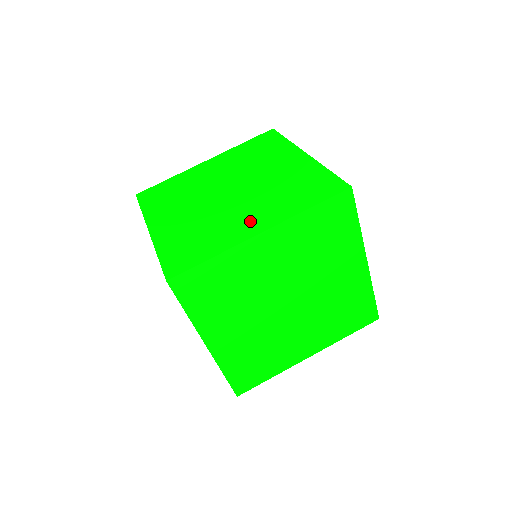
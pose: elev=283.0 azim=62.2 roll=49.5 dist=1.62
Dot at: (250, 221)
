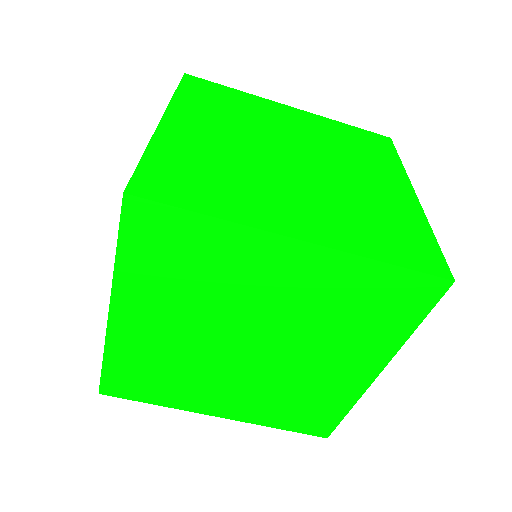
Dot at: (295, 212)
